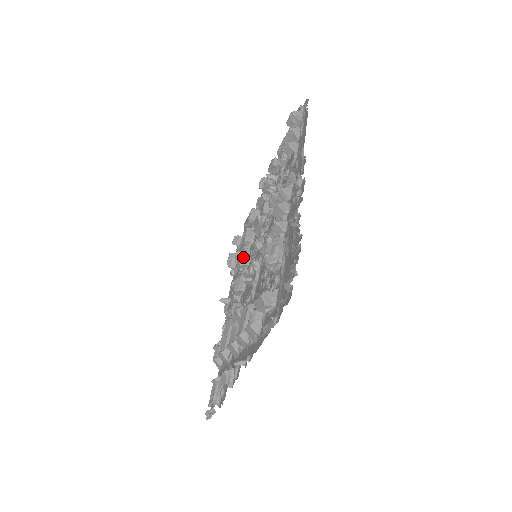
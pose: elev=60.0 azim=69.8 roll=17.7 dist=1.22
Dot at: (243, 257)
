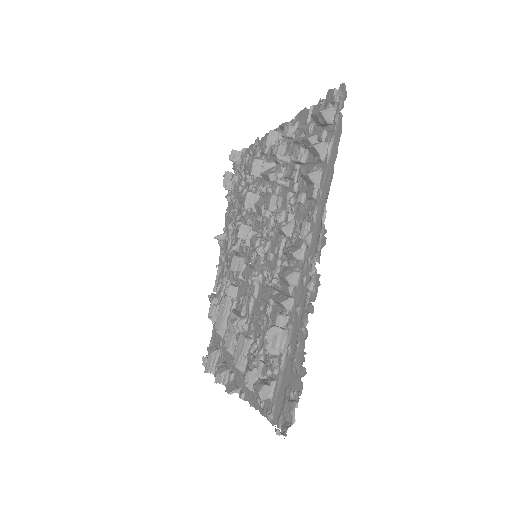
Dot at: (242, 230)
